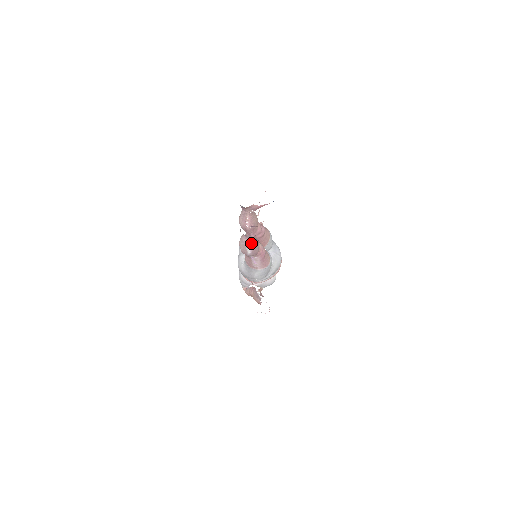
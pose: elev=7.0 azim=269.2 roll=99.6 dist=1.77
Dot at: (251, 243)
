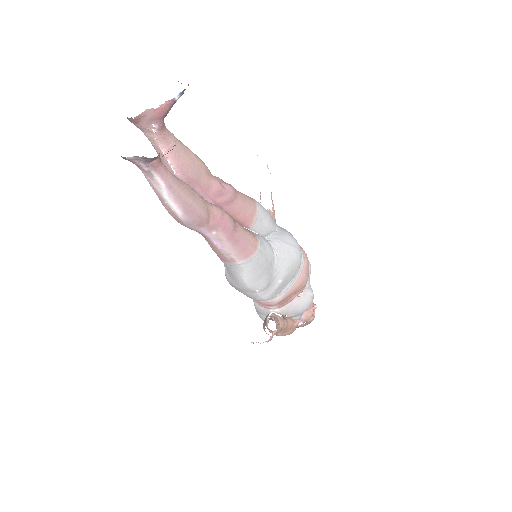
Dot at: (163, 185)
